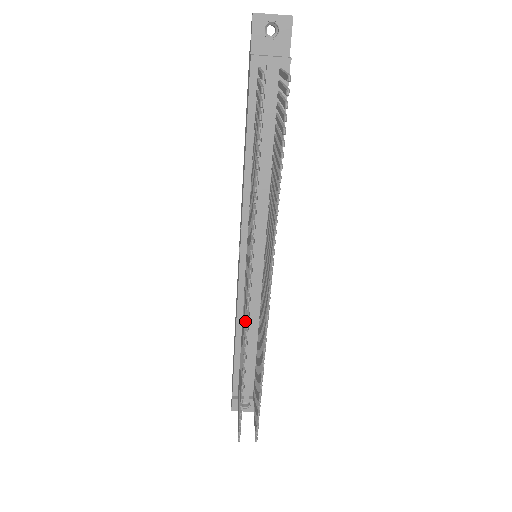
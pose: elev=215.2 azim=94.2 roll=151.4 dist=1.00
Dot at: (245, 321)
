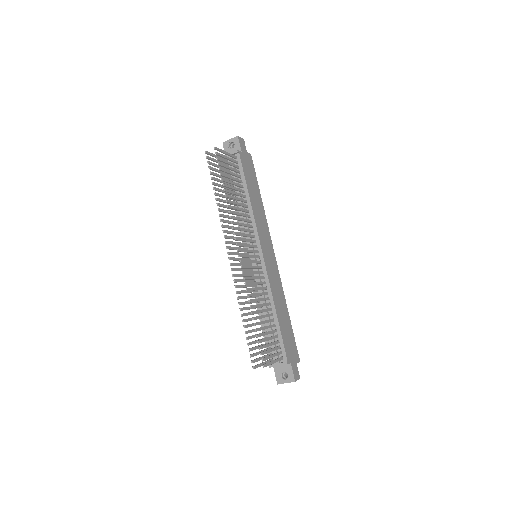
Dot at: (233, 275)
